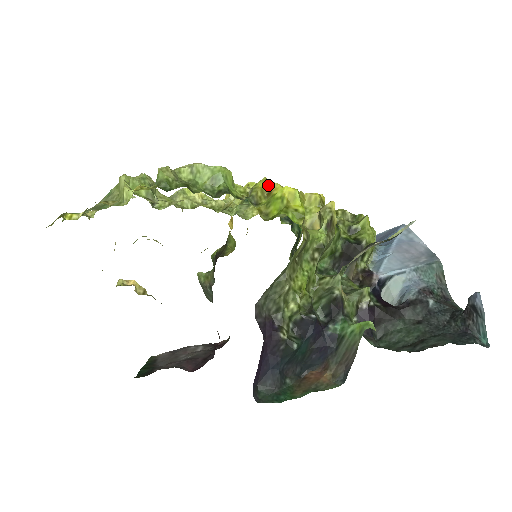
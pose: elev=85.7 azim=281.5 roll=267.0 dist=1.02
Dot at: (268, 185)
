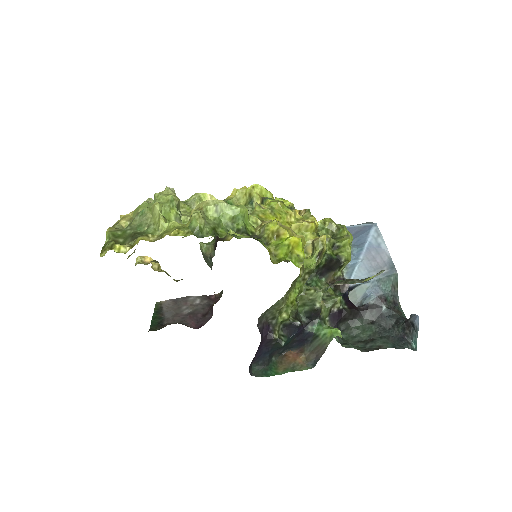
Dot at: (278, 229)
